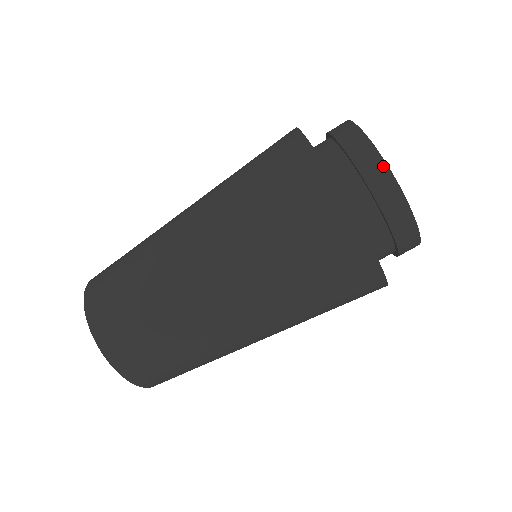
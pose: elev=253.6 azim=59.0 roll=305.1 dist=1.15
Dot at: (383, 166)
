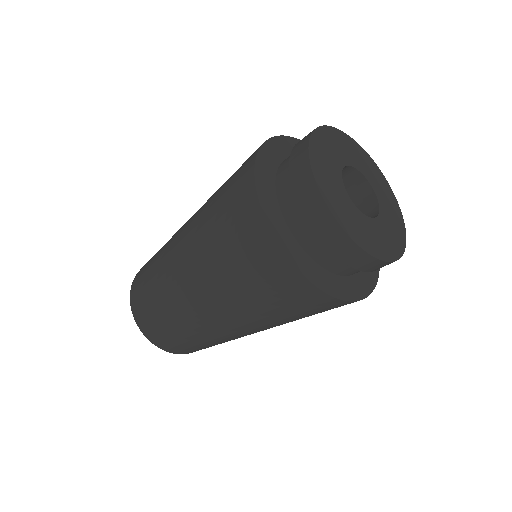
Dot at: (306, 163)
